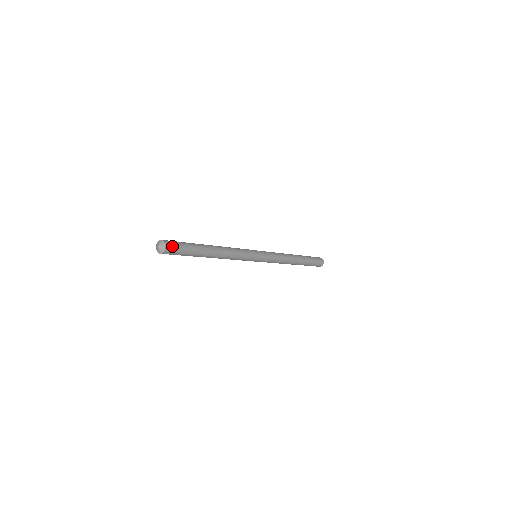
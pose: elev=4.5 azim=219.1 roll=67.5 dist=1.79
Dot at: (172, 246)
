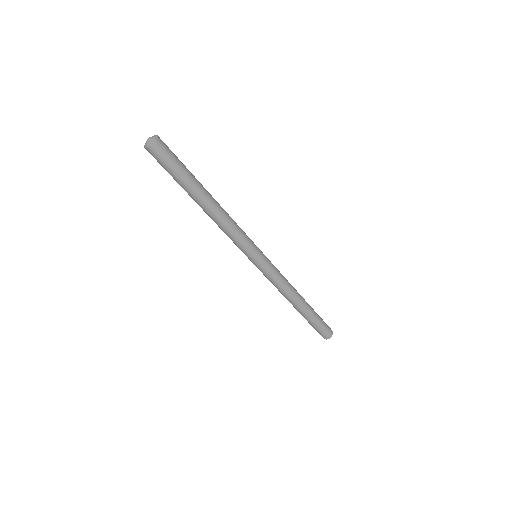
Dot at: (165, 144)
